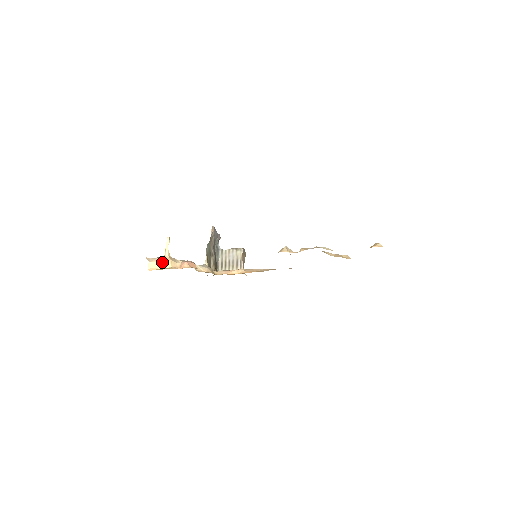
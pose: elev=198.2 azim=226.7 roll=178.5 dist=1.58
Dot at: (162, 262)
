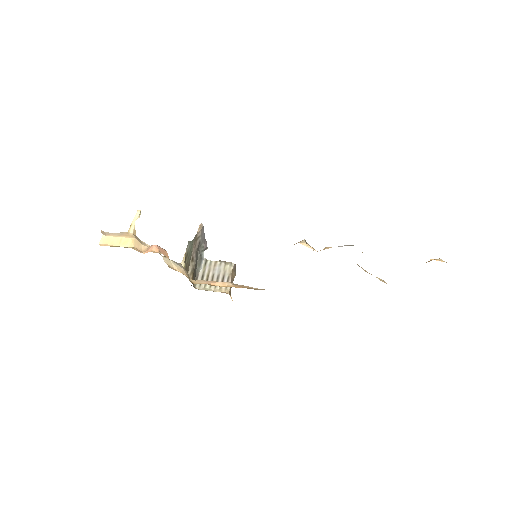
Dot at: (122, 238)
